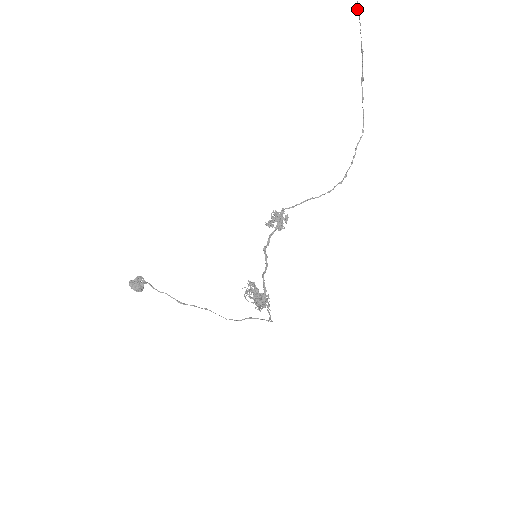
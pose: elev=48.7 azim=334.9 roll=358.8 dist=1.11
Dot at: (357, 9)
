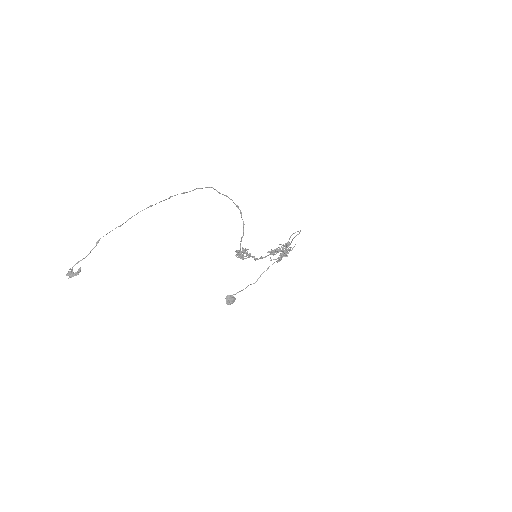
Dot at: occluded
